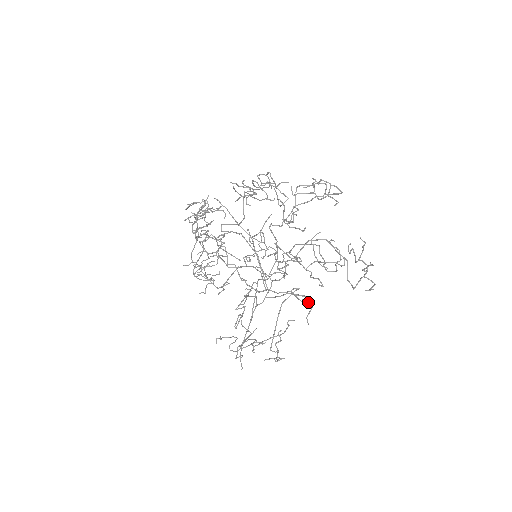
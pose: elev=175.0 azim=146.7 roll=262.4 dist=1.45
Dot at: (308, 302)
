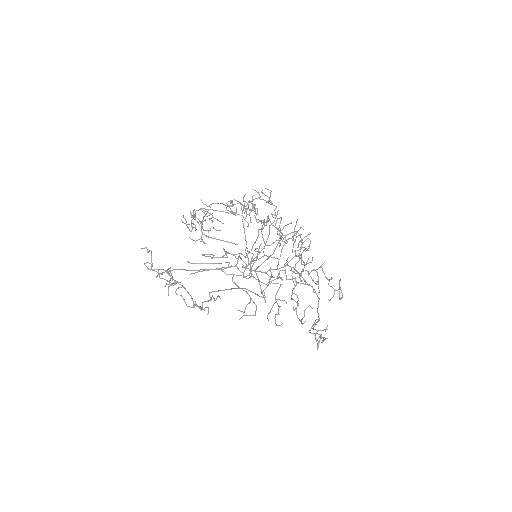
Dot at: occluded
